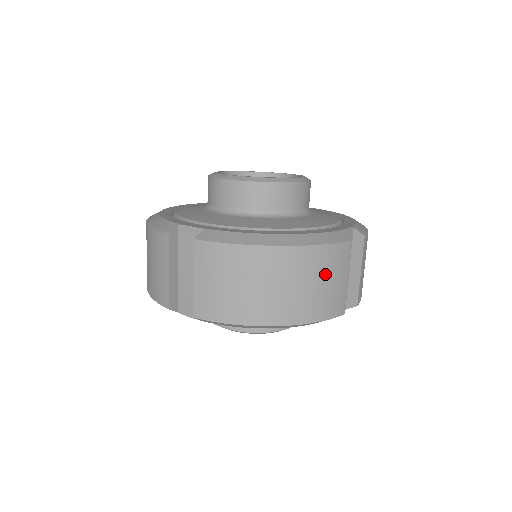
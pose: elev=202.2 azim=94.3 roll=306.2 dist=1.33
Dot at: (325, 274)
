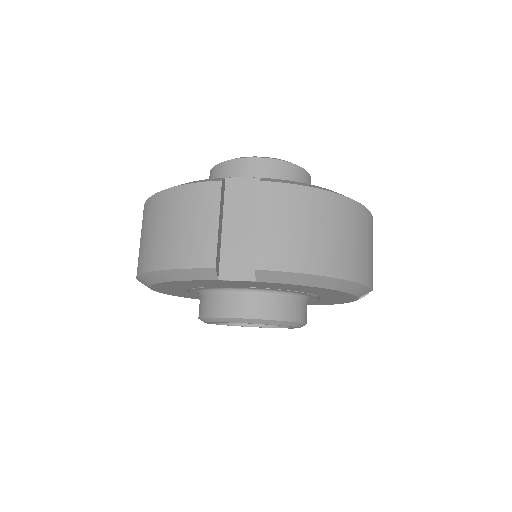
Dot at: (367, 237)
